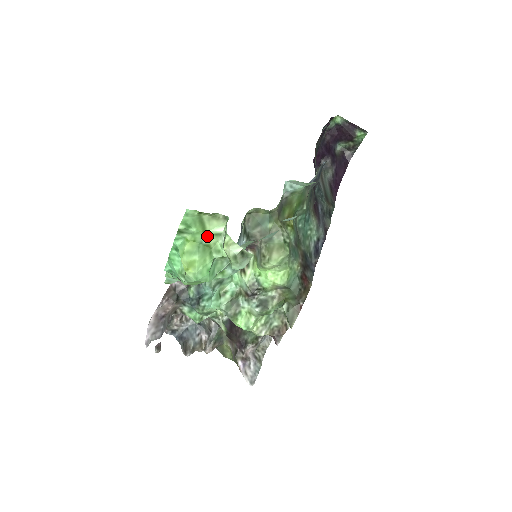
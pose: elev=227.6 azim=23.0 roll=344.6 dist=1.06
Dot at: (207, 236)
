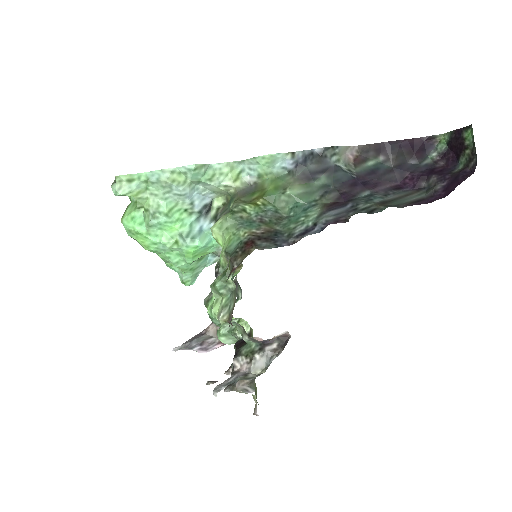
Dot at: occluded
